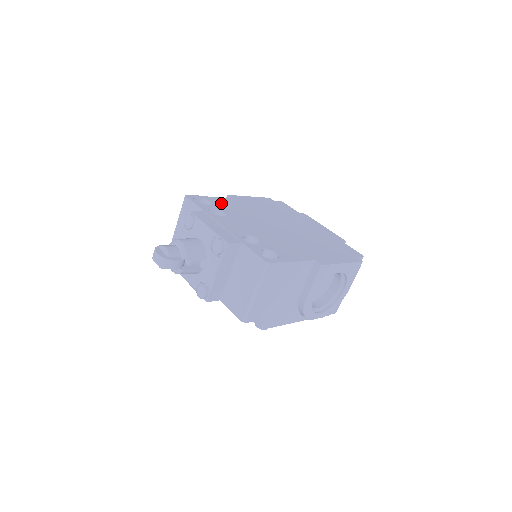
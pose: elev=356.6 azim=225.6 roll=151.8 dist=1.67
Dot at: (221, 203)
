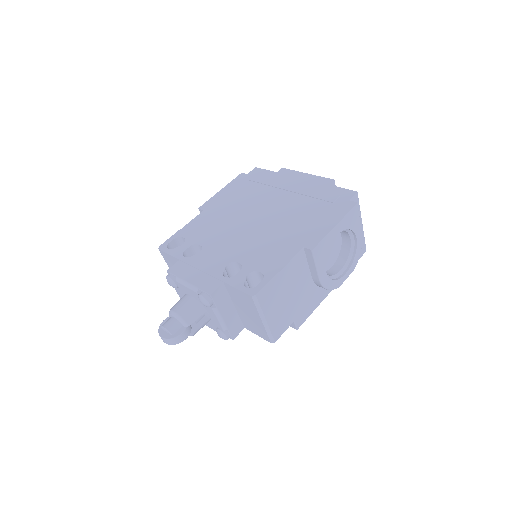
Dot at: (194, 229)
